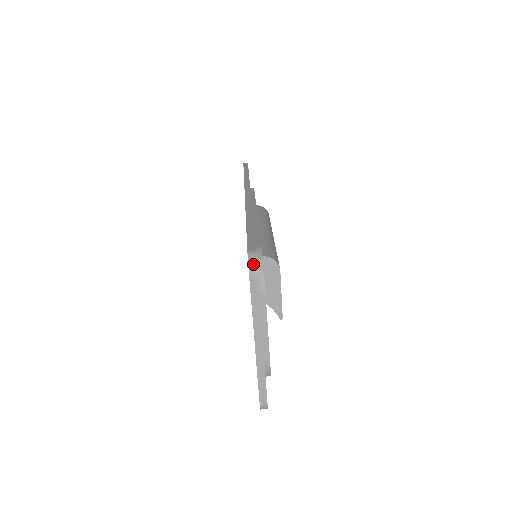
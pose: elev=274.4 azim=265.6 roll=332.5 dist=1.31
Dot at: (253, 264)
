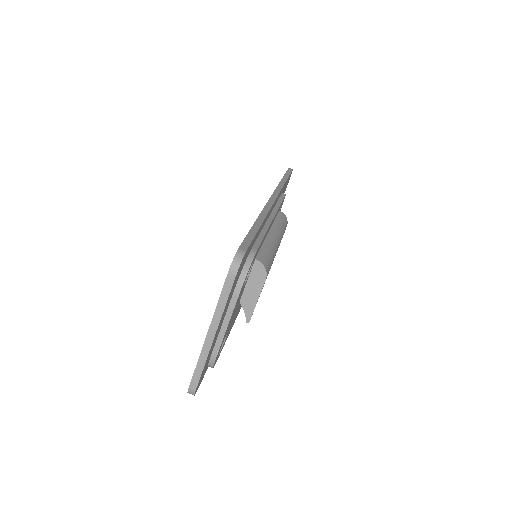
Dot at: (237, 262)
